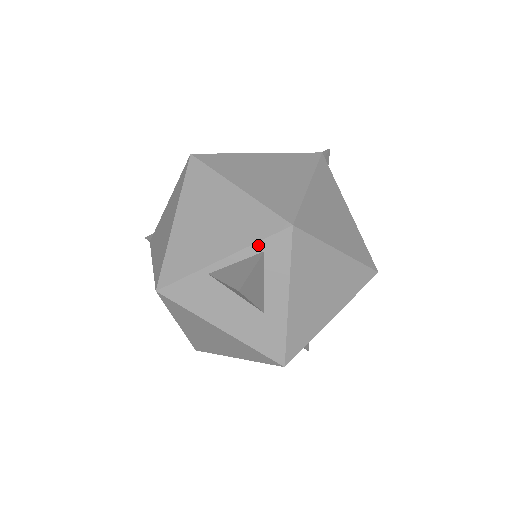
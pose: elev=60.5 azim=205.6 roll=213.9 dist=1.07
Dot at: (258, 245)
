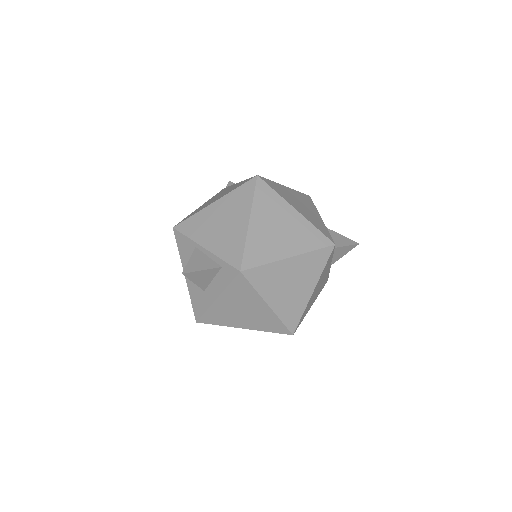
Dot at: (222, 261)
